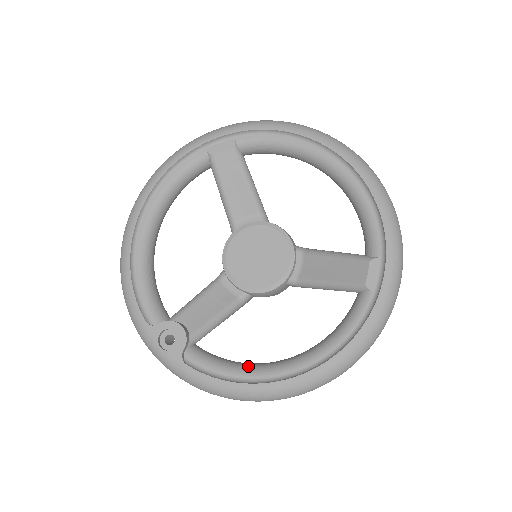
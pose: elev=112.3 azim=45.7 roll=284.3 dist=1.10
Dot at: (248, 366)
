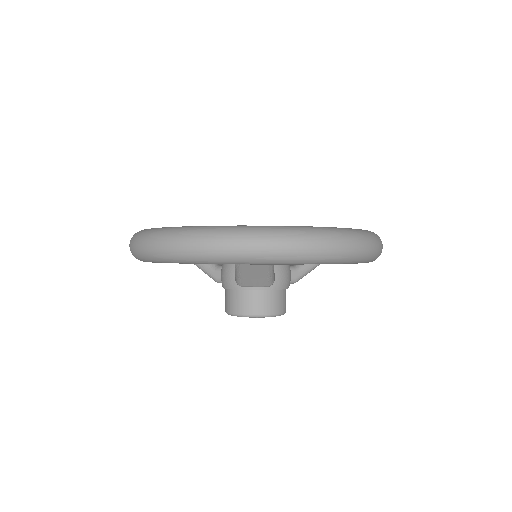
Dot at: occluded
